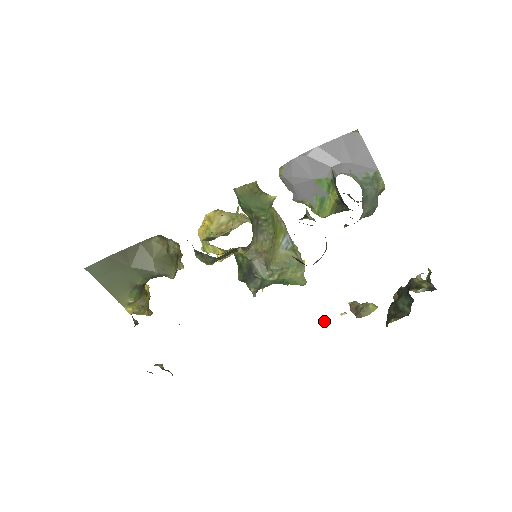
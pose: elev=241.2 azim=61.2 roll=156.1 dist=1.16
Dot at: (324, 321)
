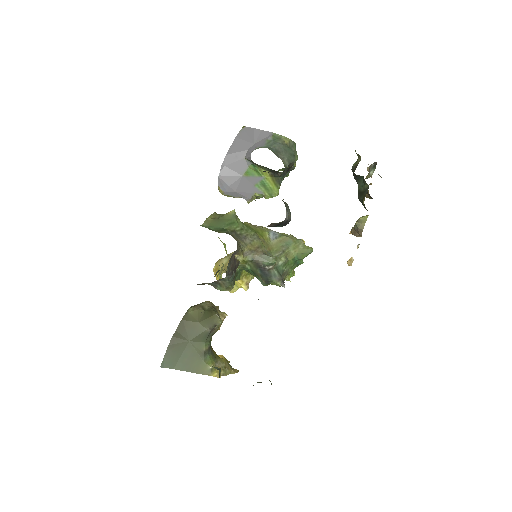
Dot at: (349, 262)
